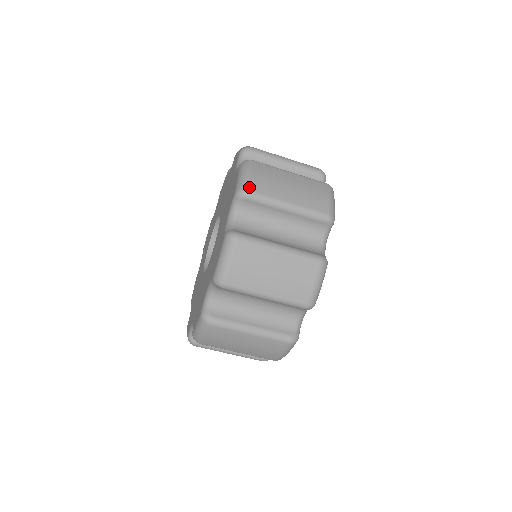
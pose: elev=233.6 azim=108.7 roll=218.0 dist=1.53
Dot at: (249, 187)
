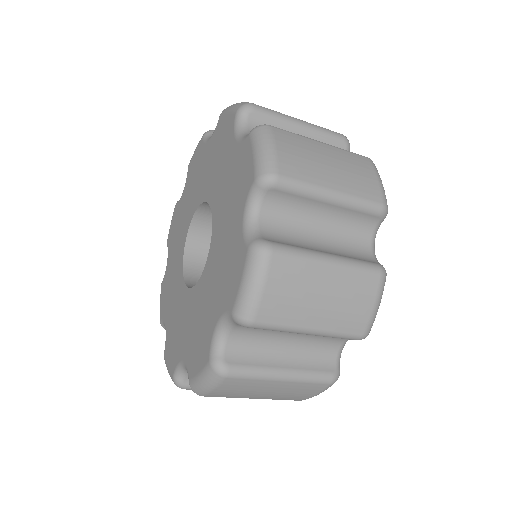
Dot at: (255, 317)
